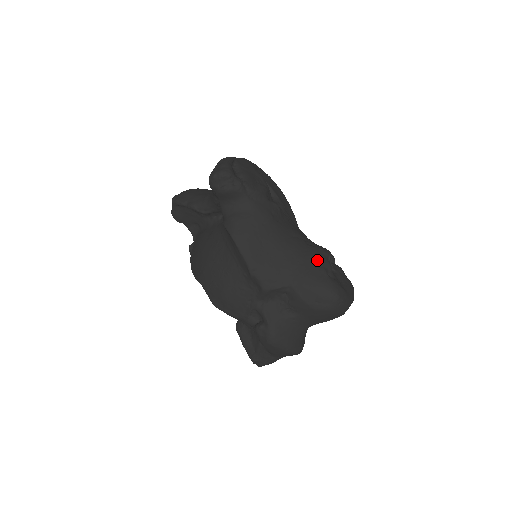
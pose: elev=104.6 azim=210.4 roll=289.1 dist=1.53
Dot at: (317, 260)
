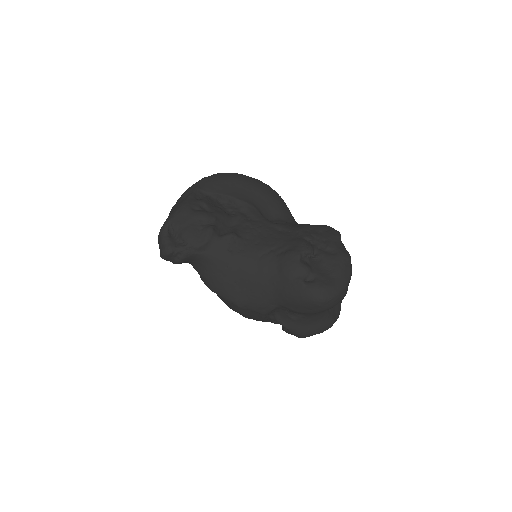
Dot at: (289, 273)
